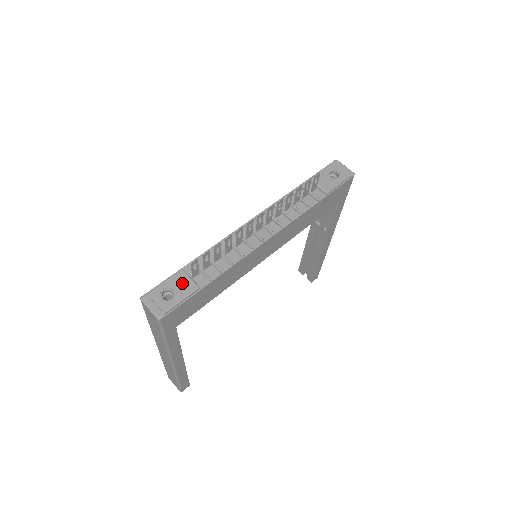
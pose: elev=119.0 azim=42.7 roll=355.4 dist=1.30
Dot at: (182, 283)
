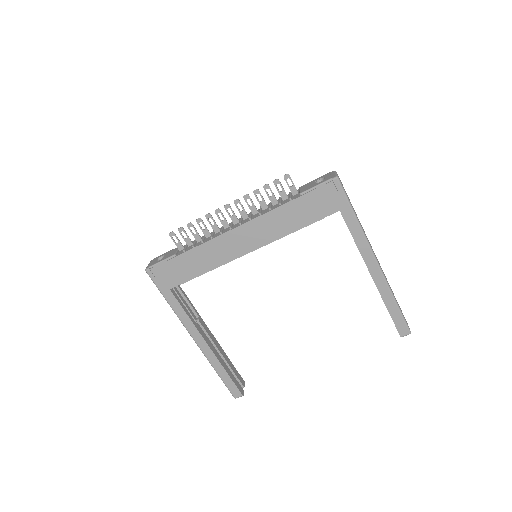
Dot at: (171, 253)
